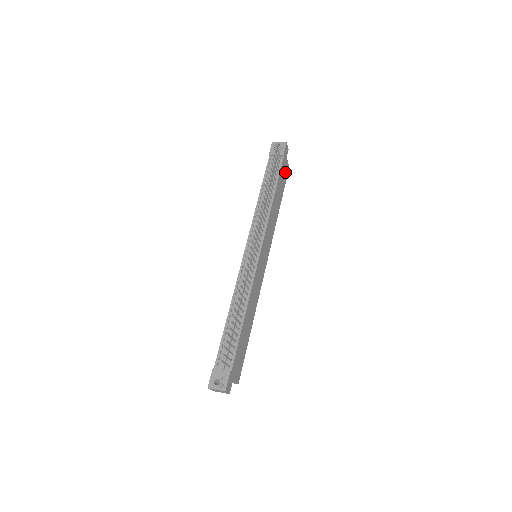
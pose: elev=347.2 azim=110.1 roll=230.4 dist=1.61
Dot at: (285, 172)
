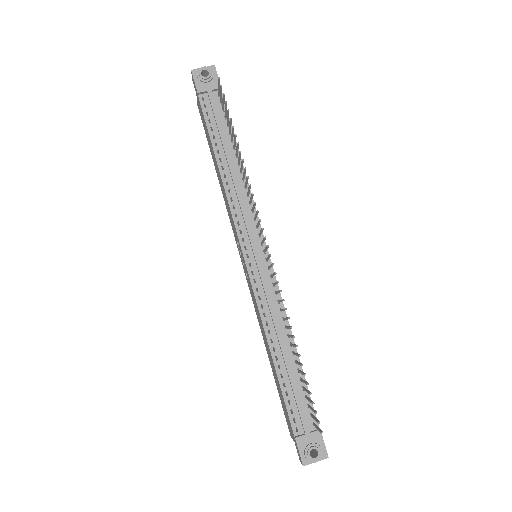
Dot at: occluded
